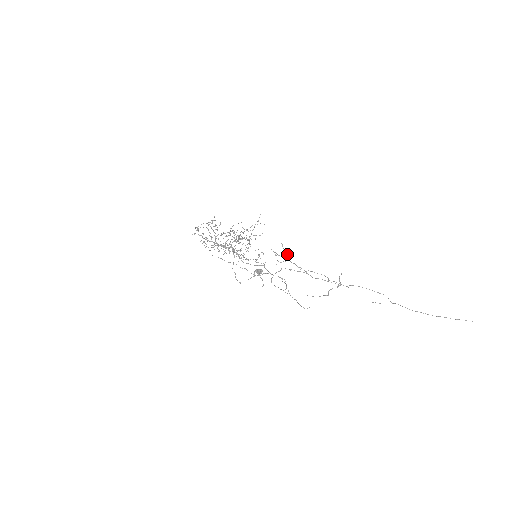
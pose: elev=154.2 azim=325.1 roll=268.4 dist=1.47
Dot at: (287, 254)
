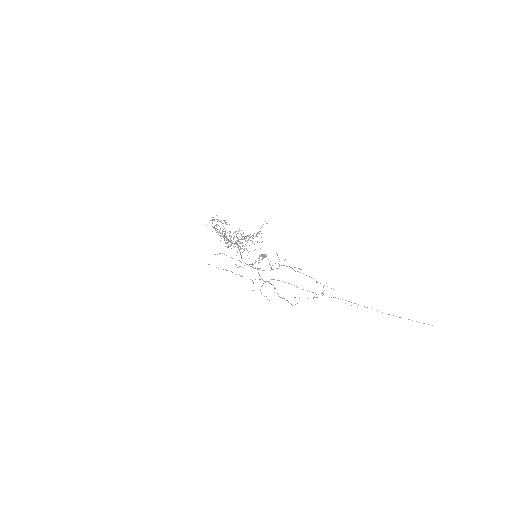
Dot at: occluded
